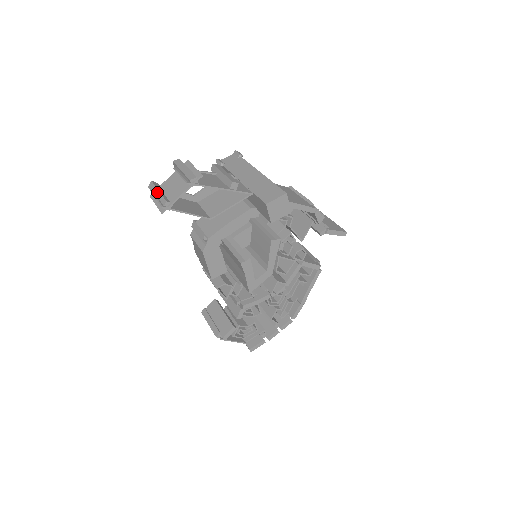
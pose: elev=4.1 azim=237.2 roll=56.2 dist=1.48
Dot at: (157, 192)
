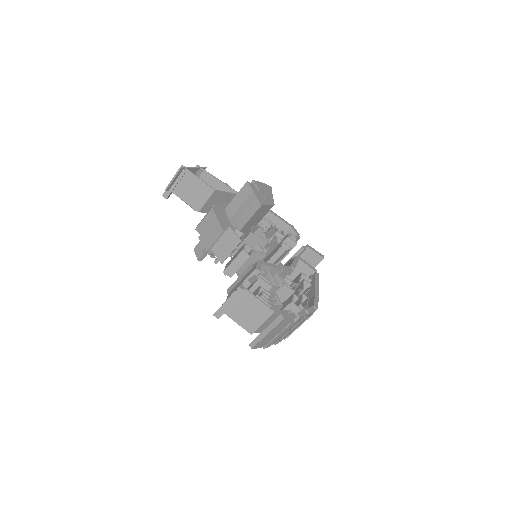
Dot at: occluded
